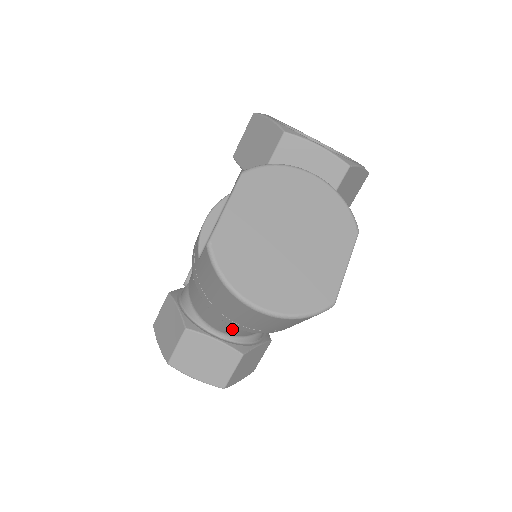
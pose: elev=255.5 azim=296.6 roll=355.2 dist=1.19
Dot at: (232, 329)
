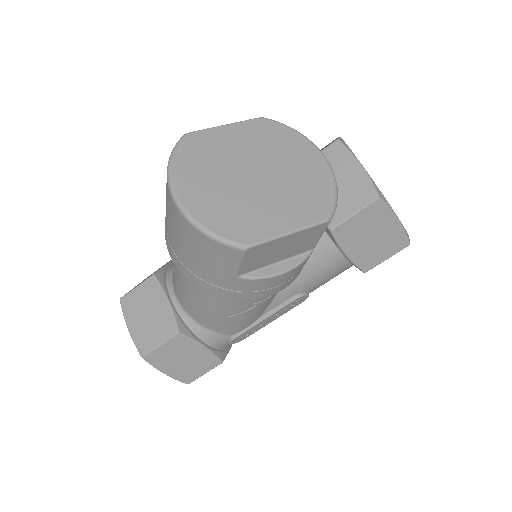
Dot at: (182, 289)
